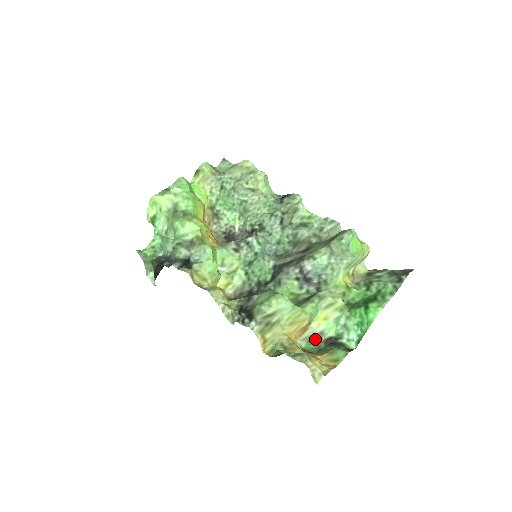
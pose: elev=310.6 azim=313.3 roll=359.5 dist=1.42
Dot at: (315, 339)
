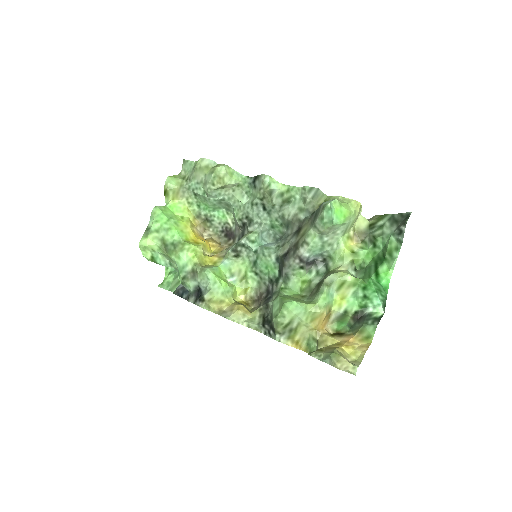
Dot at: (343, 318)
